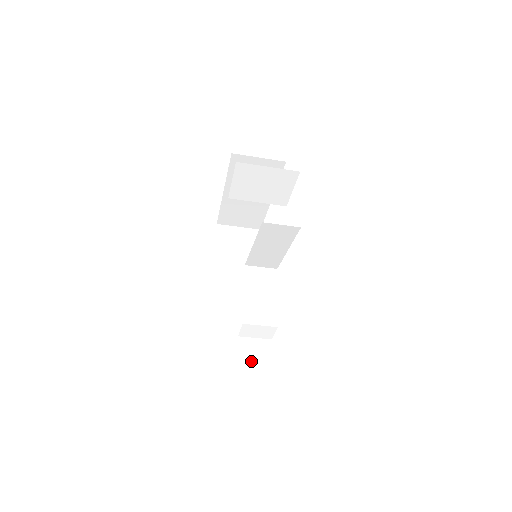
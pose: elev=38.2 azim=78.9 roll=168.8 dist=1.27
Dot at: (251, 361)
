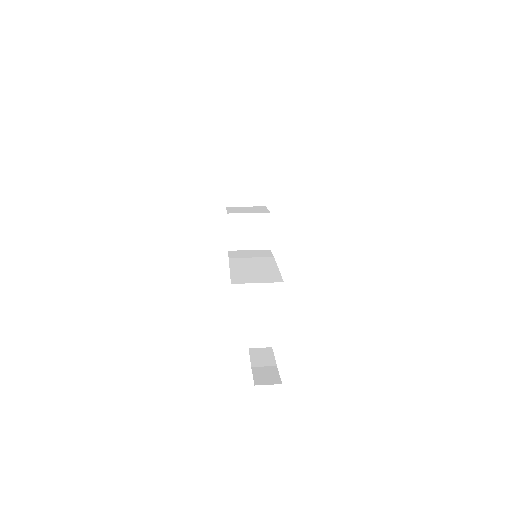
Dot at: (257, 317)
